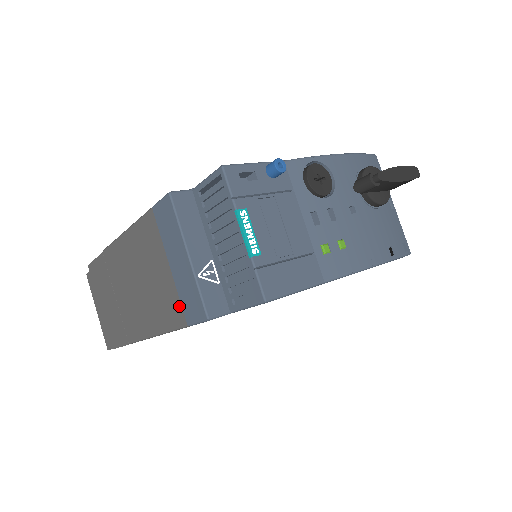
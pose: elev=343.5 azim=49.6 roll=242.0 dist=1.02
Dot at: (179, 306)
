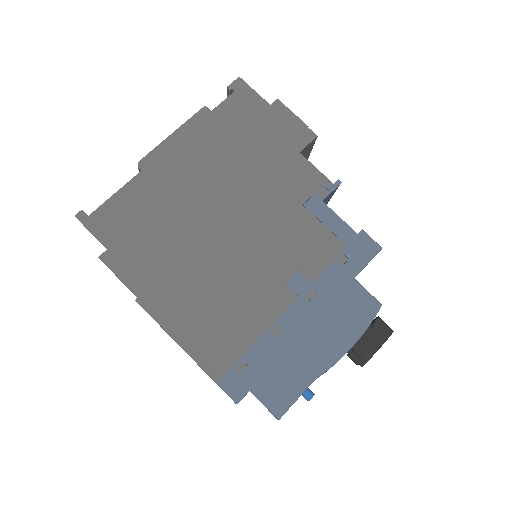
Dot at: occluded
